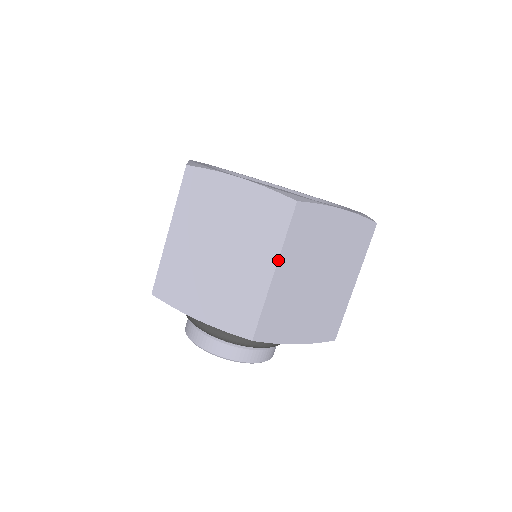
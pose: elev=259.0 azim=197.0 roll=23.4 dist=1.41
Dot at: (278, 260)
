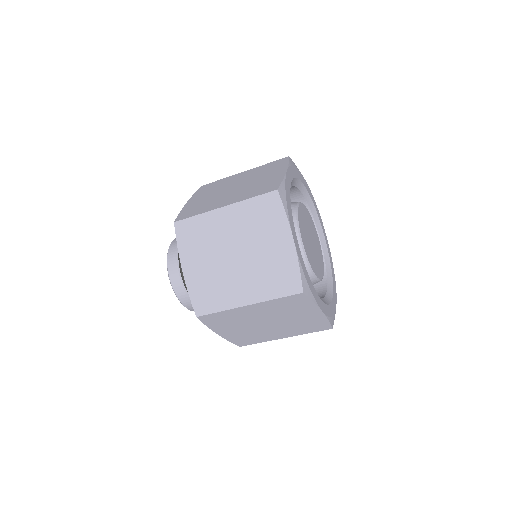
Dot at: occluded
